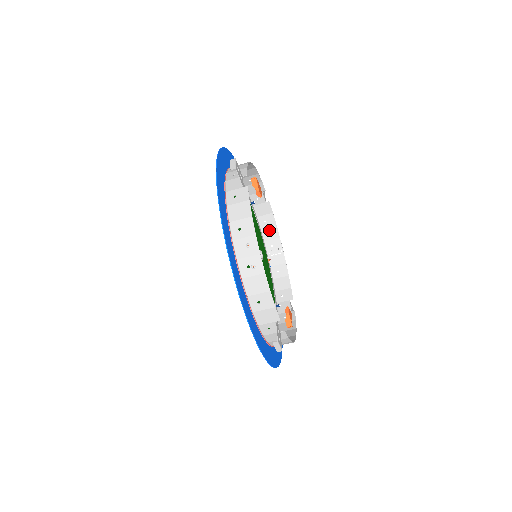
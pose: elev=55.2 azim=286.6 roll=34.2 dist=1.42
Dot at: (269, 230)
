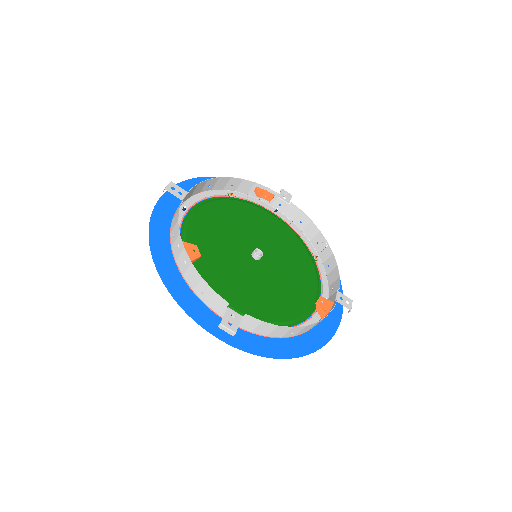
Dot at: (309, 229)
